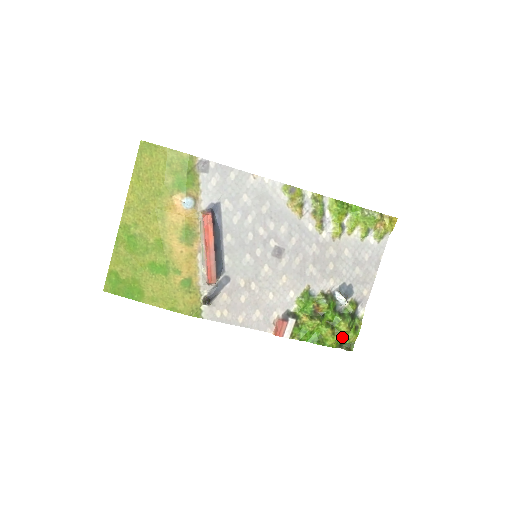
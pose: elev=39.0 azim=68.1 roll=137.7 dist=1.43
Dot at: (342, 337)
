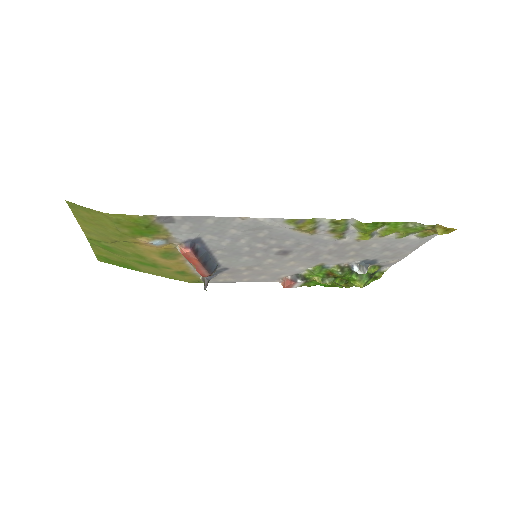
Dot at: occluded
